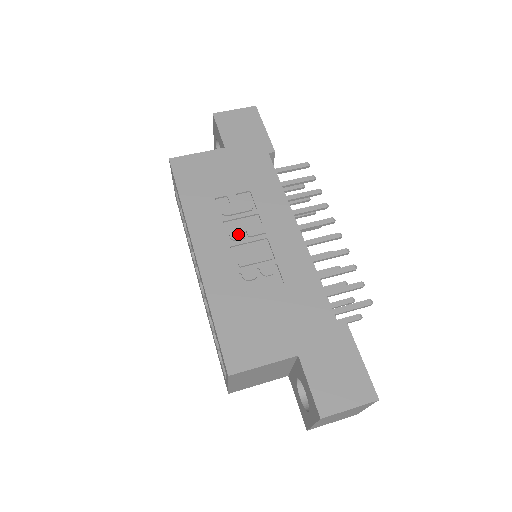
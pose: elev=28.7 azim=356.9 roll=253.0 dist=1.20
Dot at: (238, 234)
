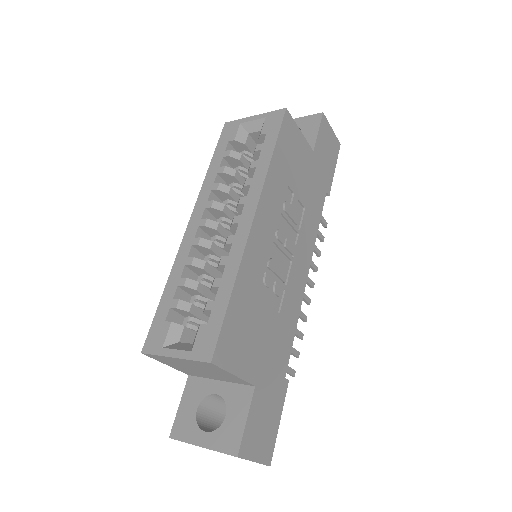
Dot at: (282, 236)
